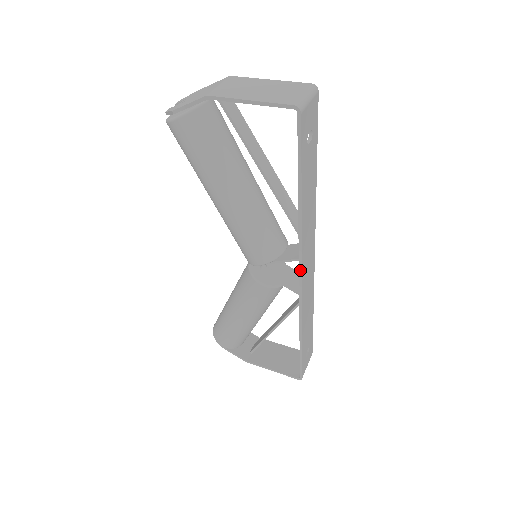
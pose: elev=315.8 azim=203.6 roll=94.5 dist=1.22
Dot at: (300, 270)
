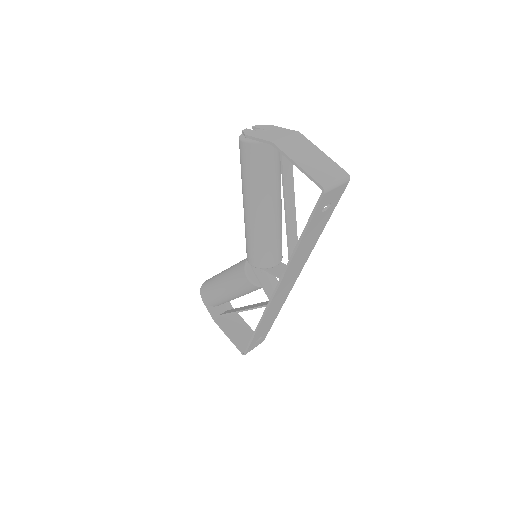
Dot at: (277, 286)
